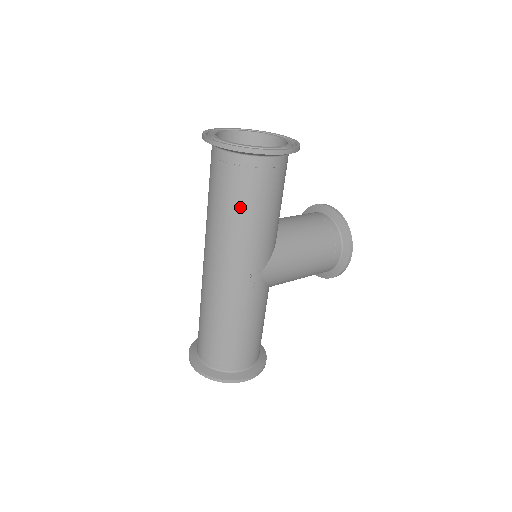
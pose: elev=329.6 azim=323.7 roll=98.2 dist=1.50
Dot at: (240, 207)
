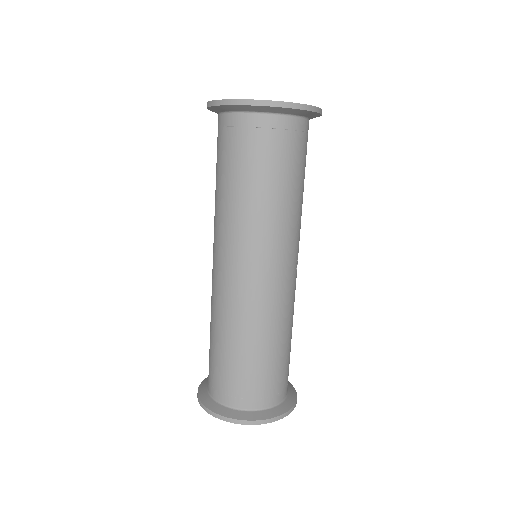
Dot at: (294, 182)
